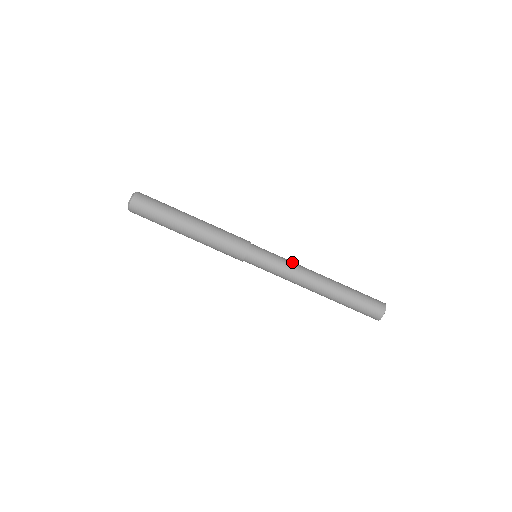
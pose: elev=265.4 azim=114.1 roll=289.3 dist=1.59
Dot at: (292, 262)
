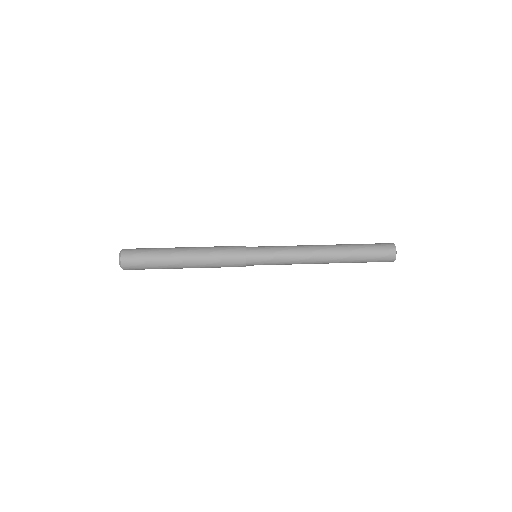
Dot at: (291, 247)
